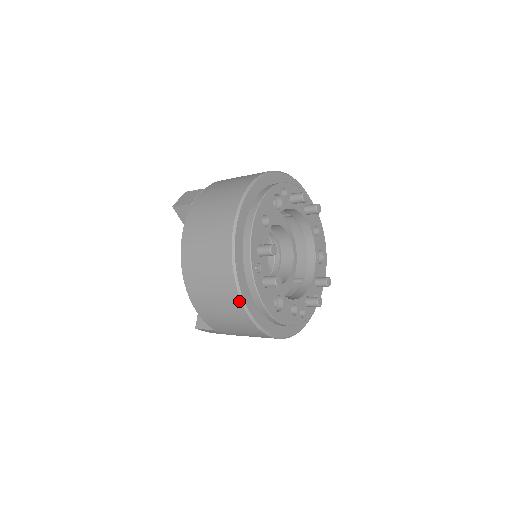
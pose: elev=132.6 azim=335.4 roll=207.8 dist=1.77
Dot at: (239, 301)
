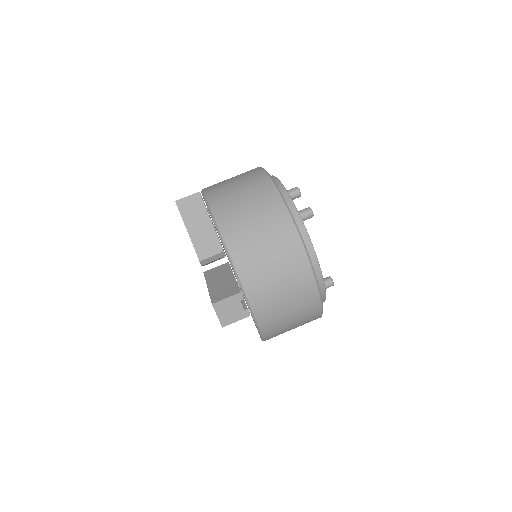
Dot at: (286, 212)
